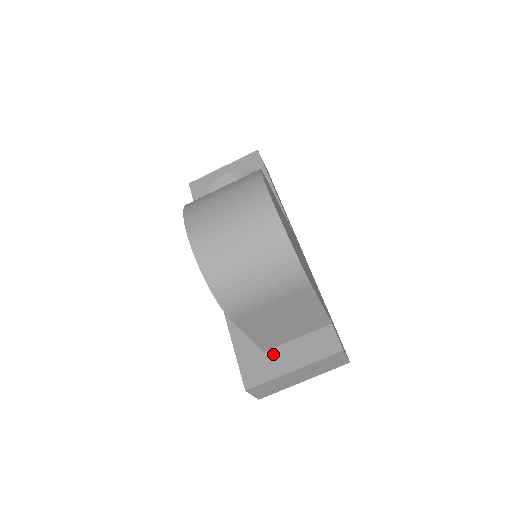
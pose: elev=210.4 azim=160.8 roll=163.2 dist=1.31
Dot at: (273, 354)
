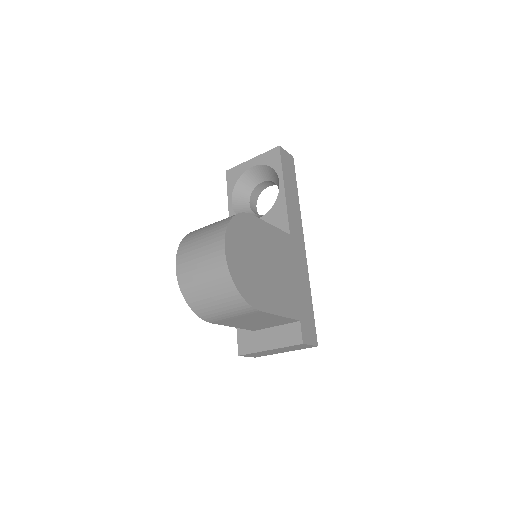
Dot at: (259, 334)
